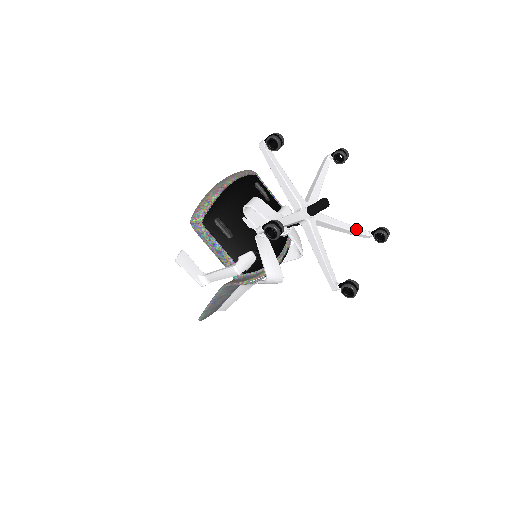
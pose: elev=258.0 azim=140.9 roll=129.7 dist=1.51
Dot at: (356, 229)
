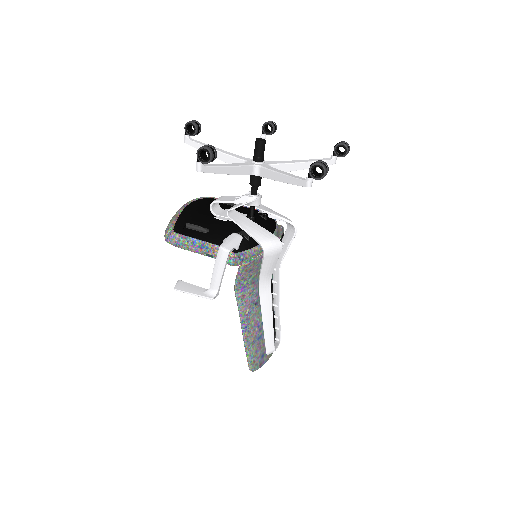
Dot at: (316, 160)
